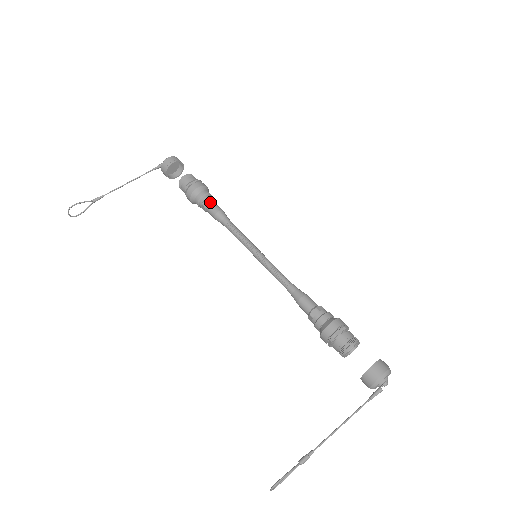
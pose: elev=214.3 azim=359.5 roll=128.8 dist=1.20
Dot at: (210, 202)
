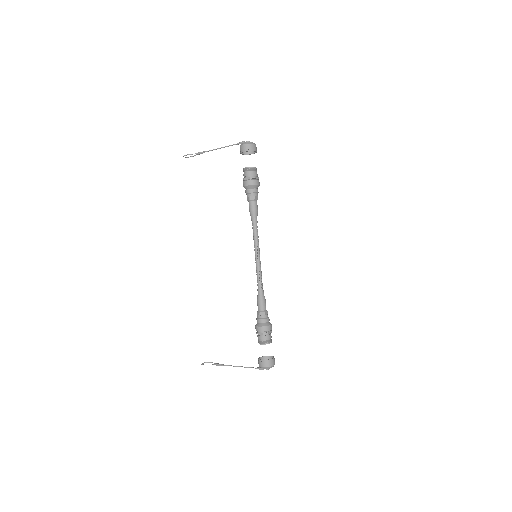
Dot at: (250, 200)
